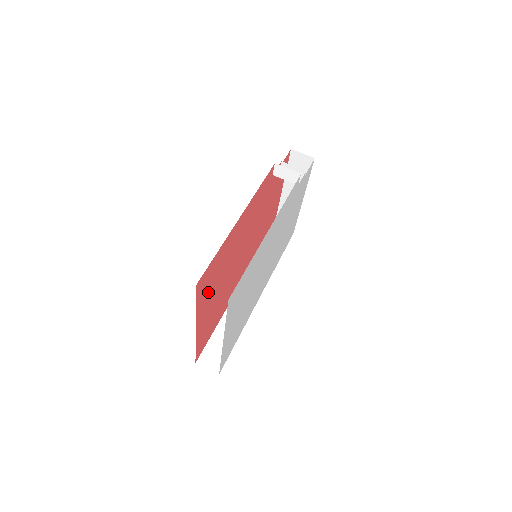
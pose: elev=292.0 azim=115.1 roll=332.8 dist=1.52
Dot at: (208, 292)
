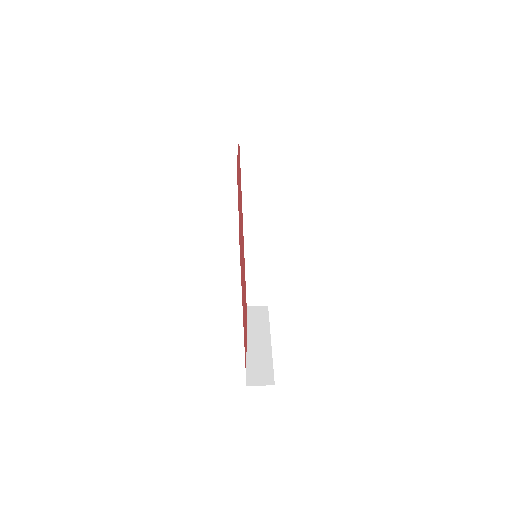
Dot at: (245, 340)
